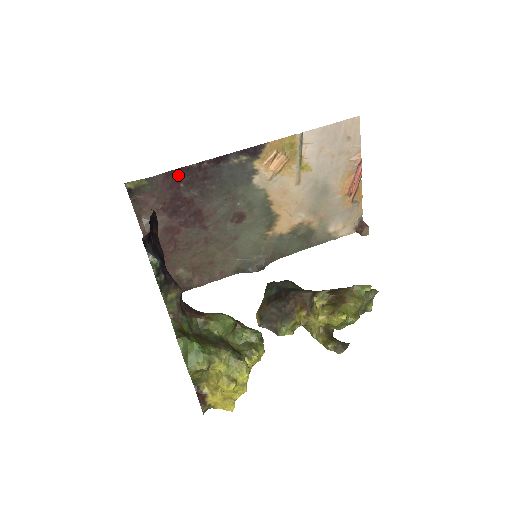
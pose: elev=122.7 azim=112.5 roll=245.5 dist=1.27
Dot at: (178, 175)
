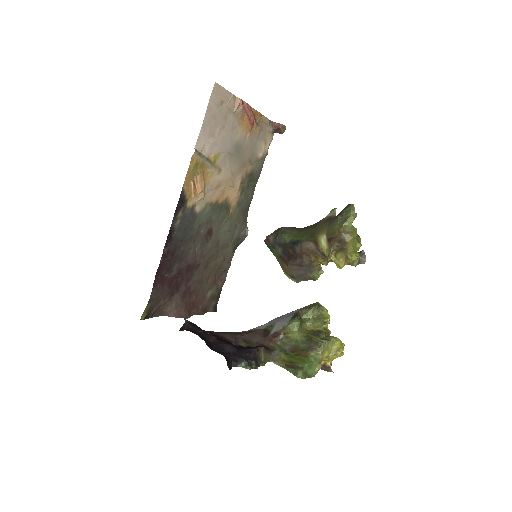
Dot at: (159, 276)
